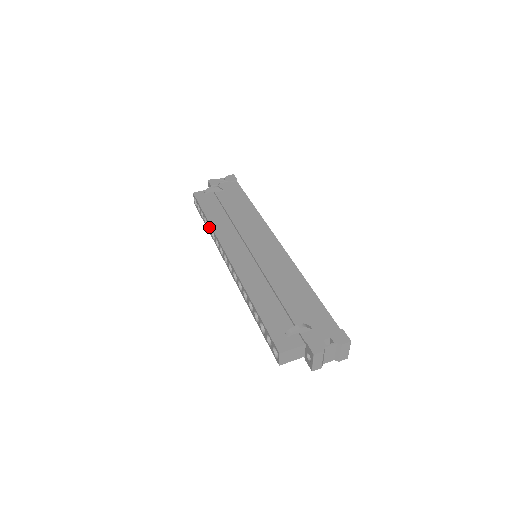
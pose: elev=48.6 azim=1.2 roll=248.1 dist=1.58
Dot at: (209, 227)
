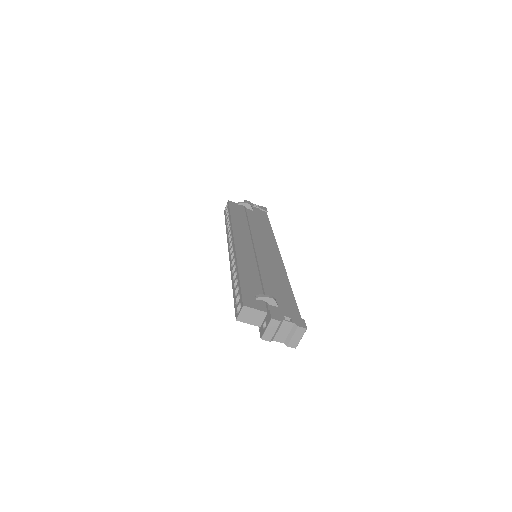
Dot at: (228, 224)
